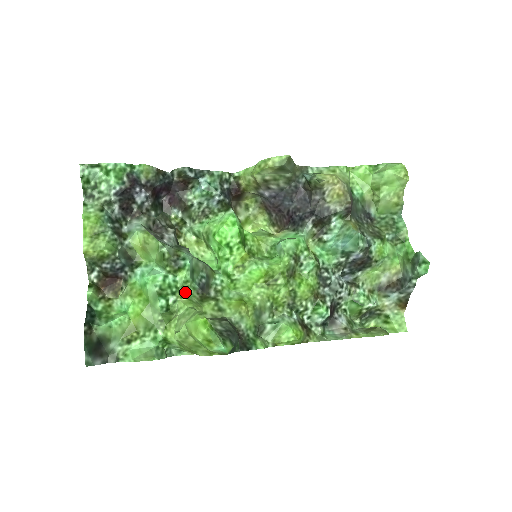
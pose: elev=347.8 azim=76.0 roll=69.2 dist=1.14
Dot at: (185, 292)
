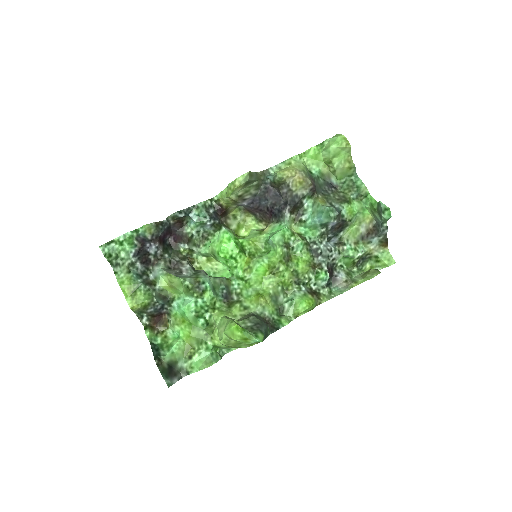
Dot at: (215, 306)
